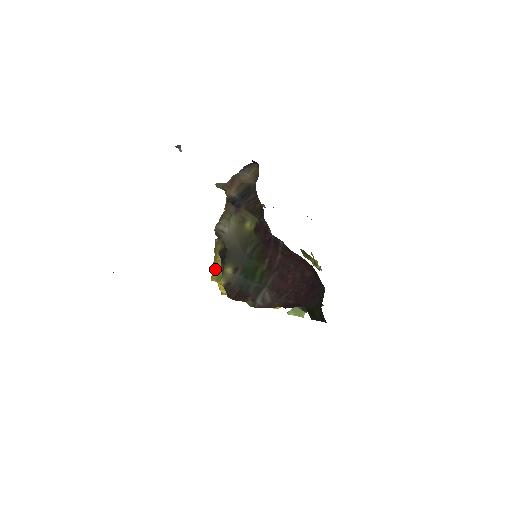
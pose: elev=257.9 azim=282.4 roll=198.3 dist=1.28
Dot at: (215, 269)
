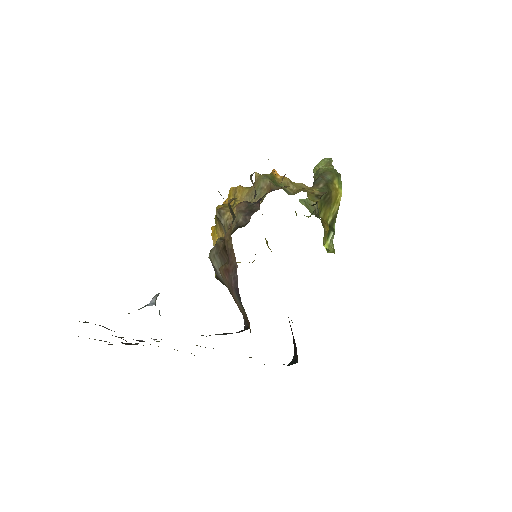
Dot at: (215, 227)
